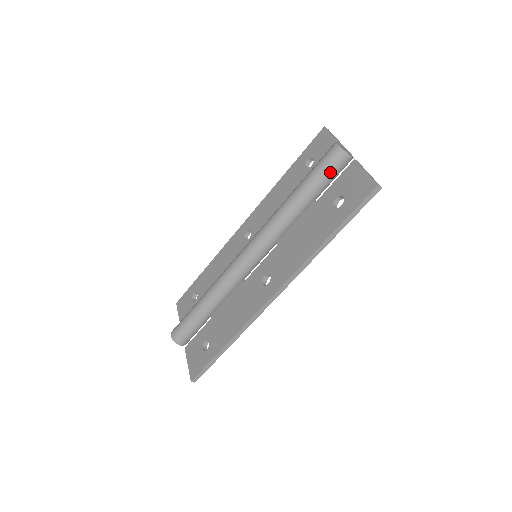
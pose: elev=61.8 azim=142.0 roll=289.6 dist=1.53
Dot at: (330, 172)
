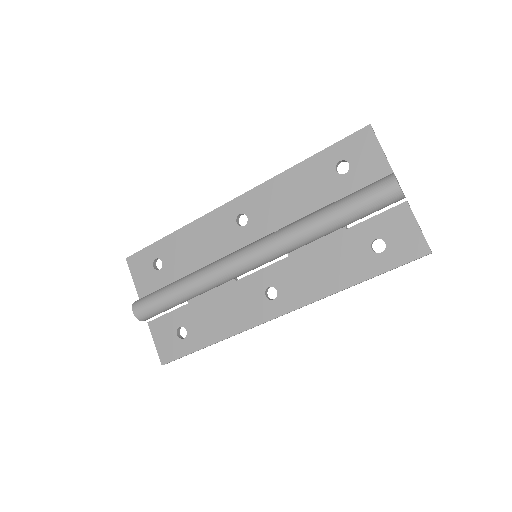
Dot at: (378, 209)
